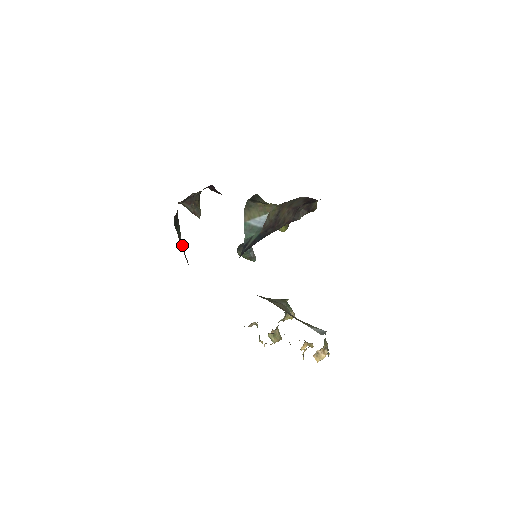
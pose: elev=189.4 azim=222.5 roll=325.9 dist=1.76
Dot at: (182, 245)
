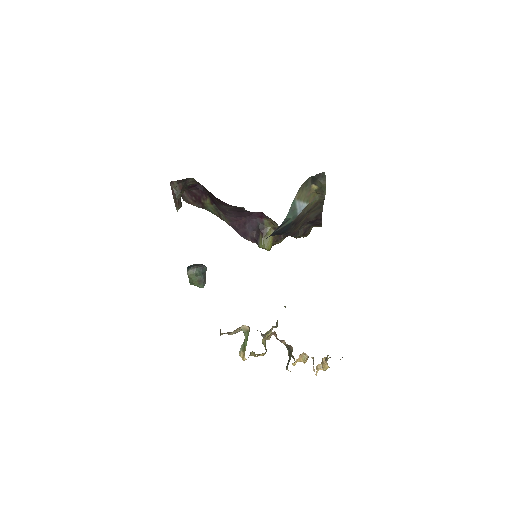
Dot at: occluded
